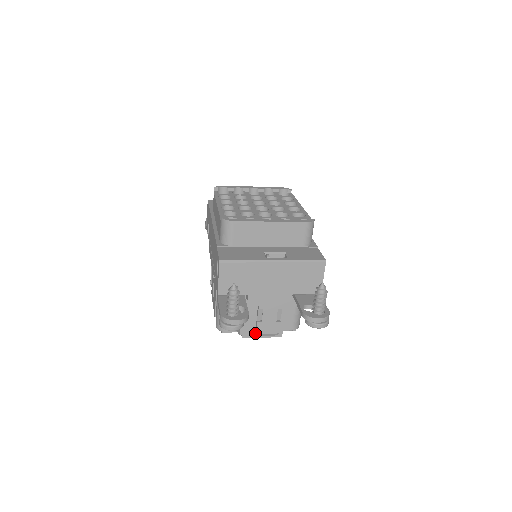
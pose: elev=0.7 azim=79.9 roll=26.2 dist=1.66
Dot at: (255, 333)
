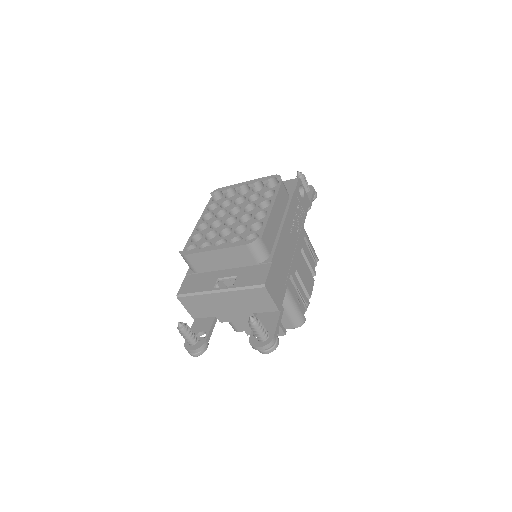
Dot at: occluded
